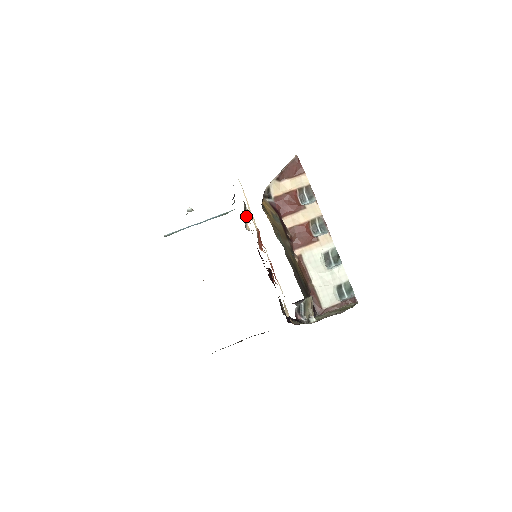
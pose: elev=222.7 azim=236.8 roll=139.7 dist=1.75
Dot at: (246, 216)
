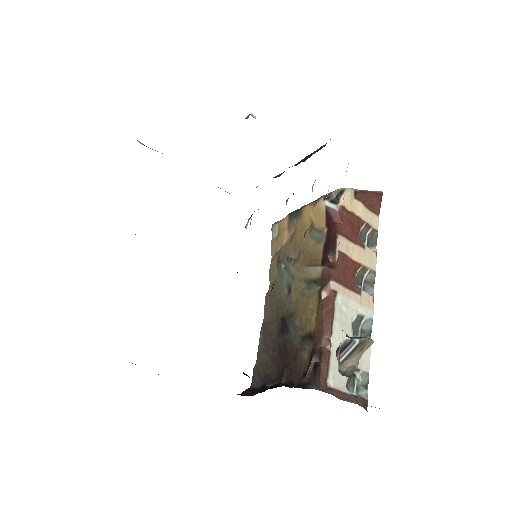
Dot at: (287, 199)
